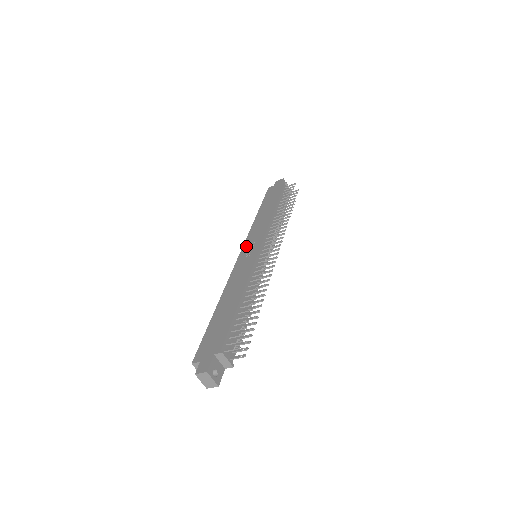
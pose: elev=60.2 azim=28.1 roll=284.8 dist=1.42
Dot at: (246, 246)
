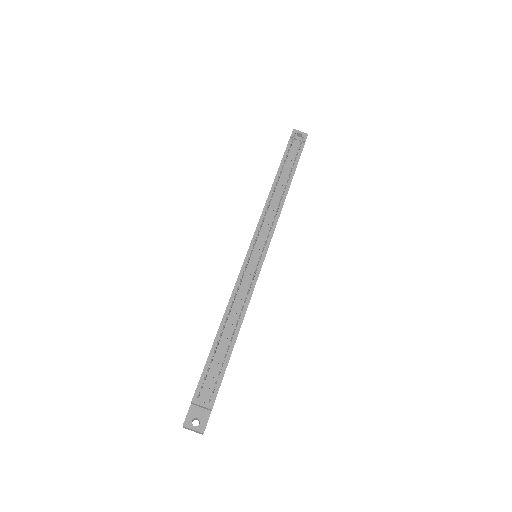
Dot at: occluded
